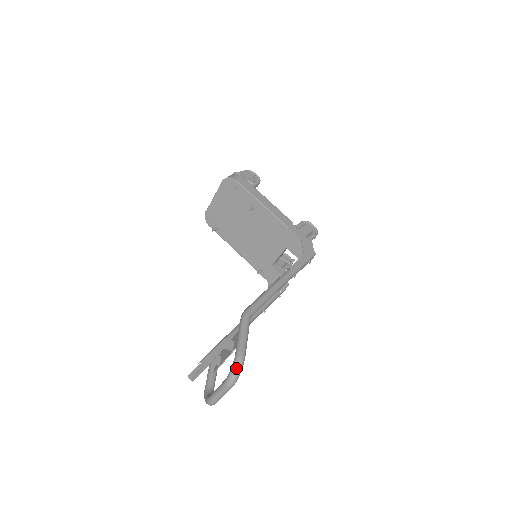
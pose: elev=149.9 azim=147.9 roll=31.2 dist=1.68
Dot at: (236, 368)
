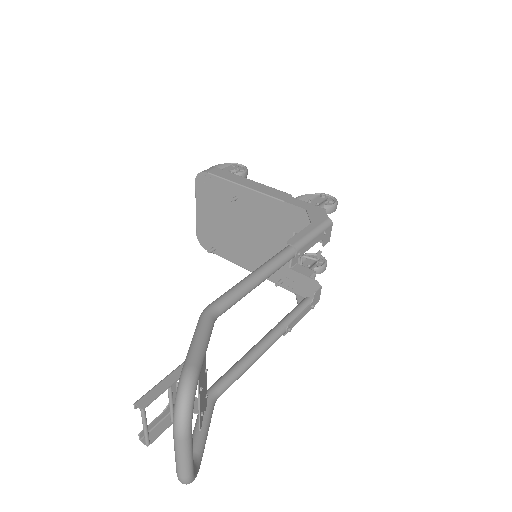
Dot at: (180, 395)
